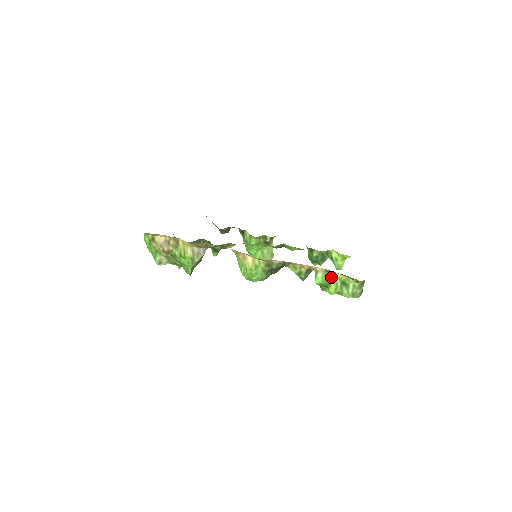
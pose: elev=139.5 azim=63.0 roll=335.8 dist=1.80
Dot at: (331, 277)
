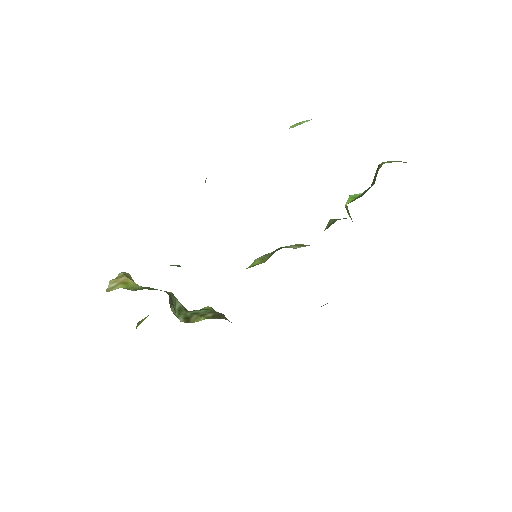
Dot at: occluded
